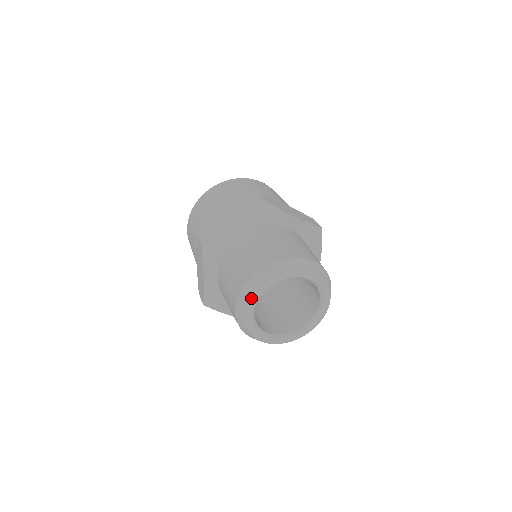
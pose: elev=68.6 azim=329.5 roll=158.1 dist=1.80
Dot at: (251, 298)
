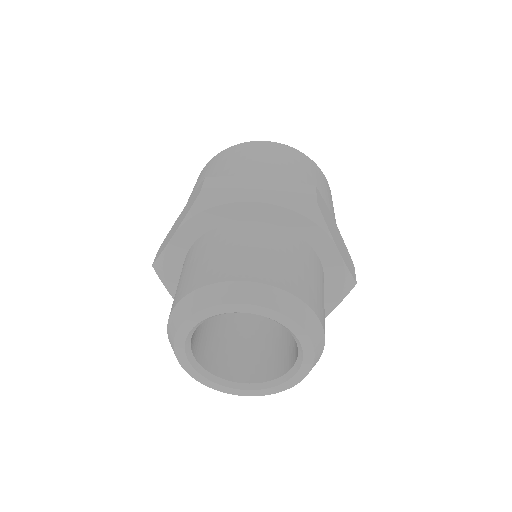
Dot at: (205, 307)
